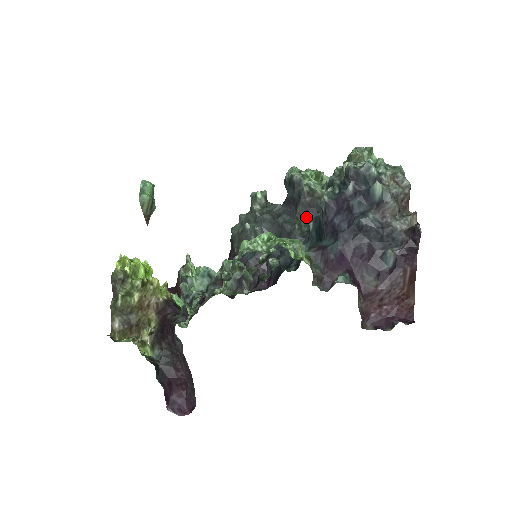
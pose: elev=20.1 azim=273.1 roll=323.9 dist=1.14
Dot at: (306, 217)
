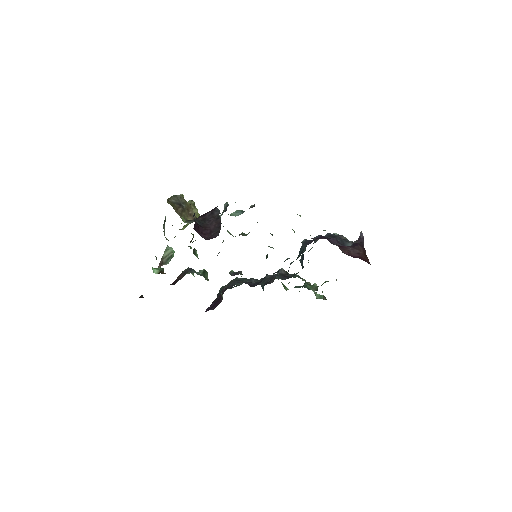
Dot at: (282, 279)
